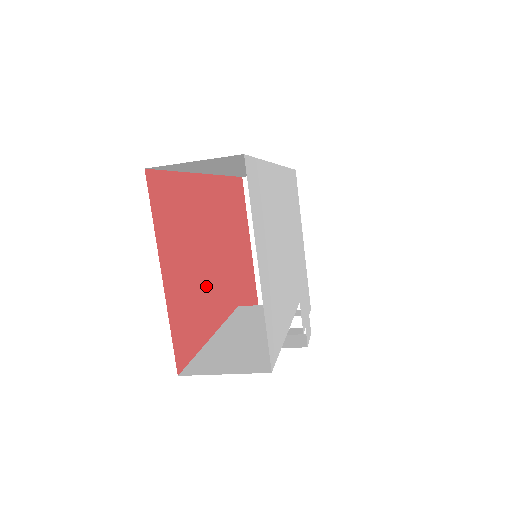
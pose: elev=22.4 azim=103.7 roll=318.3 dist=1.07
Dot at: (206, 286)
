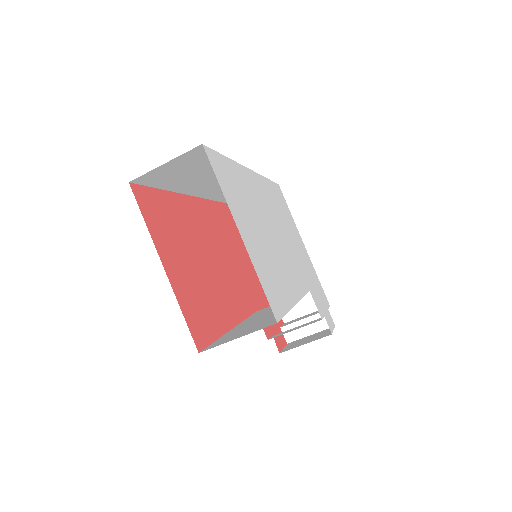
Dot at: (214, 286)
